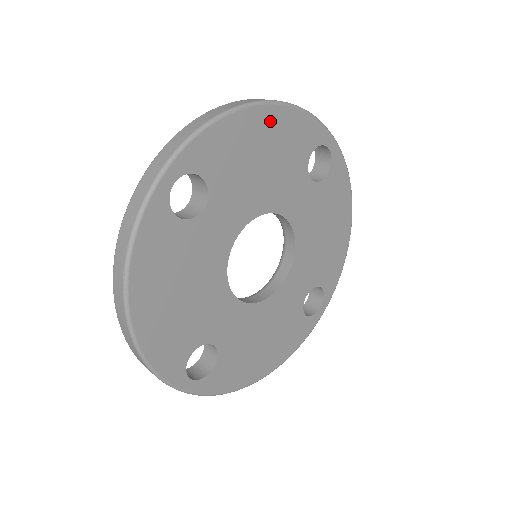
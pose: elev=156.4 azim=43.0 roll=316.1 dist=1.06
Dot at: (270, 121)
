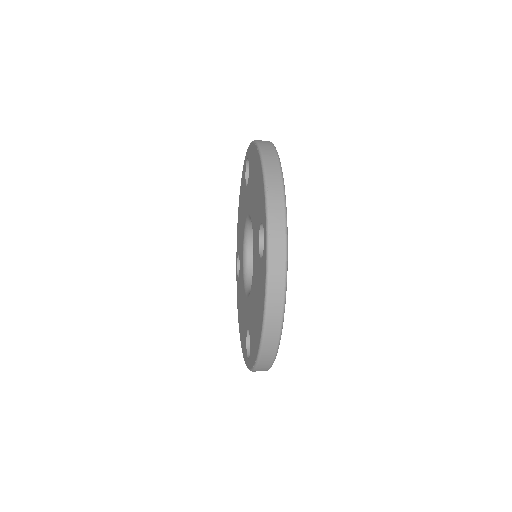
Dot at: occluded
